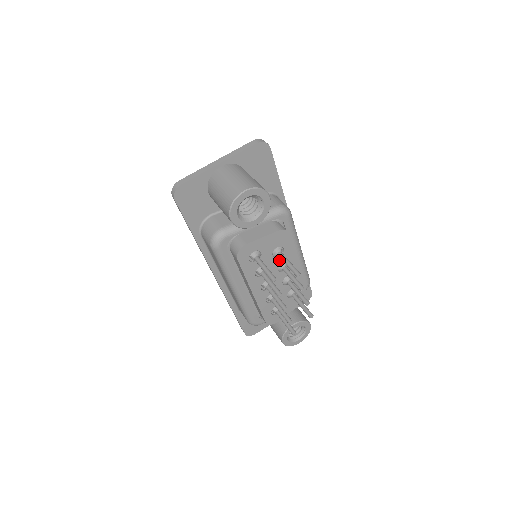
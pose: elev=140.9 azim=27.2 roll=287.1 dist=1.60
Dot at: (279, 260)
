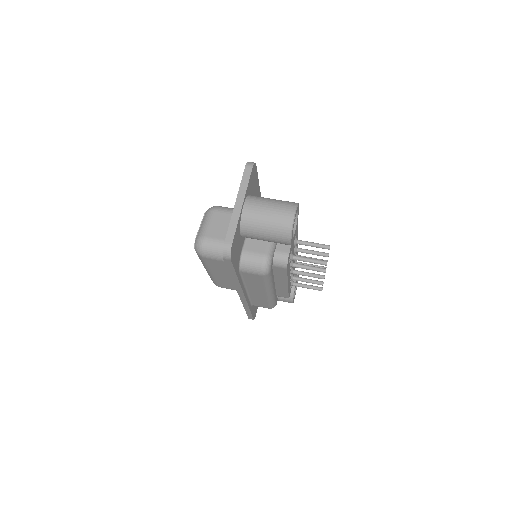
Dot at: (294, 247)
